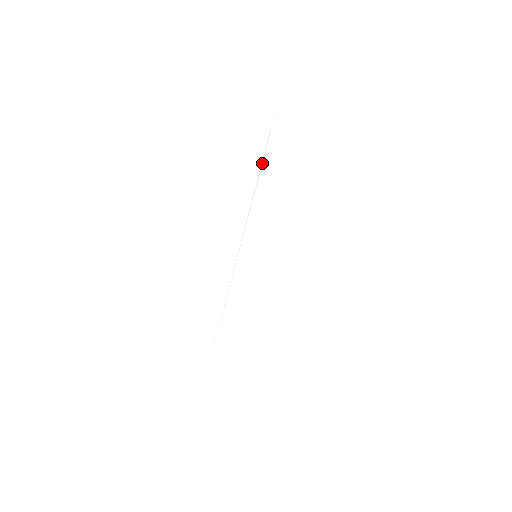
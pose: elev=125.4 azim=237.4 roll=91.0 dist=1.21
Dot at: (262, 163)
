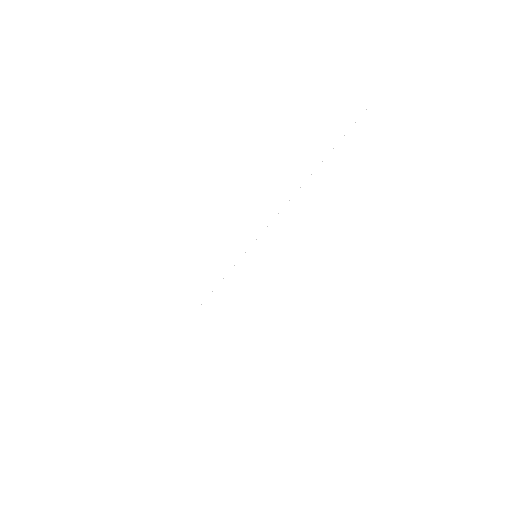
Dot at: occluded
